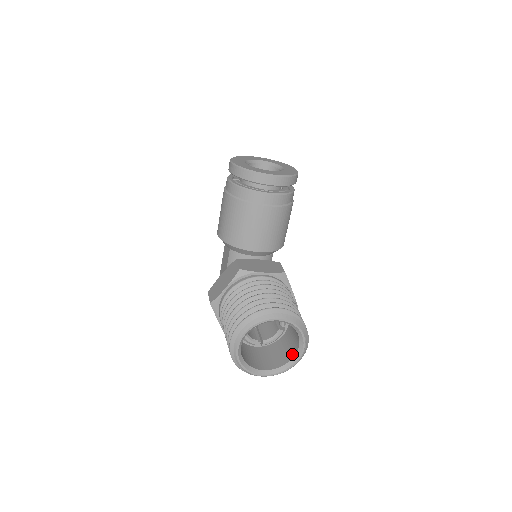
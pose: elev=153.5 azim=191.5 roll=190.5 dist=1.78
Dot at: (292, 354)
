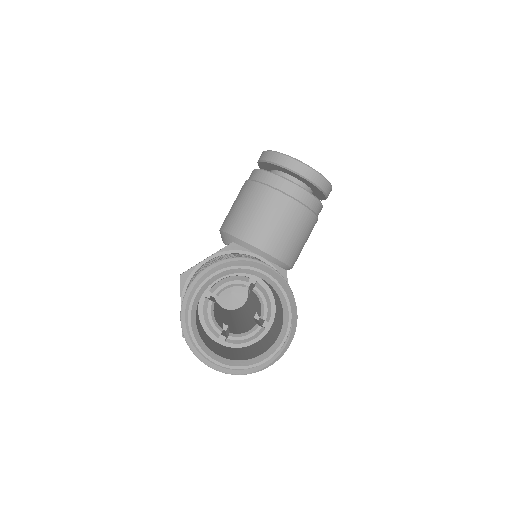
Dot at: (265, 349)
